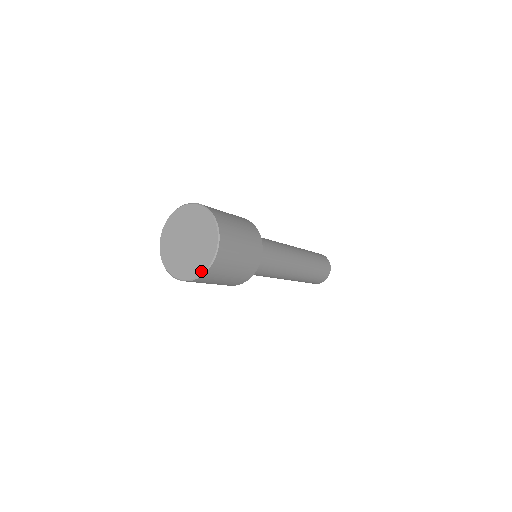
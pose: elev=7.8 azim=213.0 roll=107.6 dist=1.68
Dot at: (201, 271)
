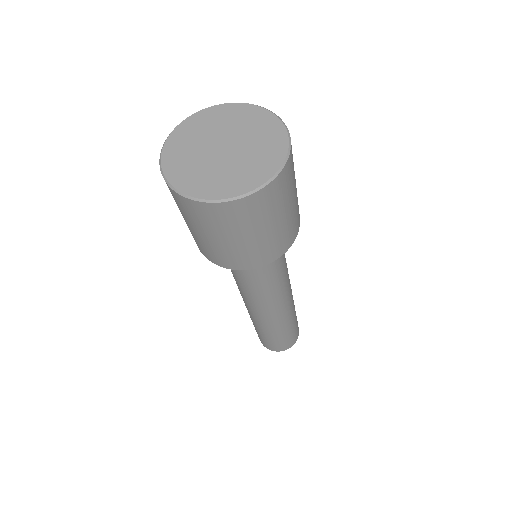
Dot at: (283, 151)
